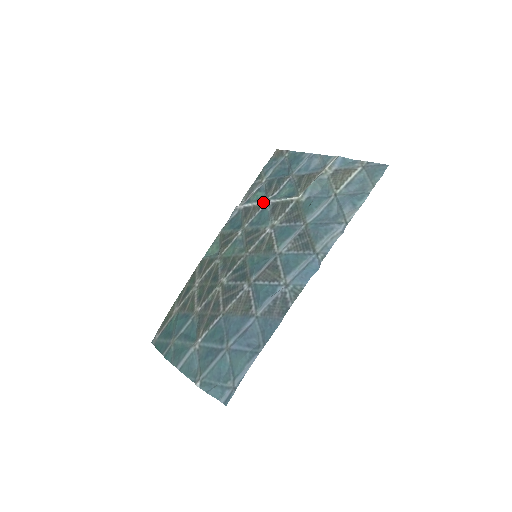
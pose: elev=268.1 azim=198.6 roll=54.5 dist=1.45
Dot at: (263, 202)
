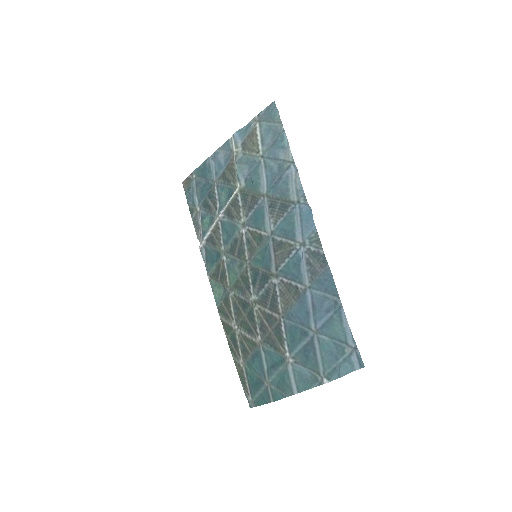
Dot at: (216, 220)
